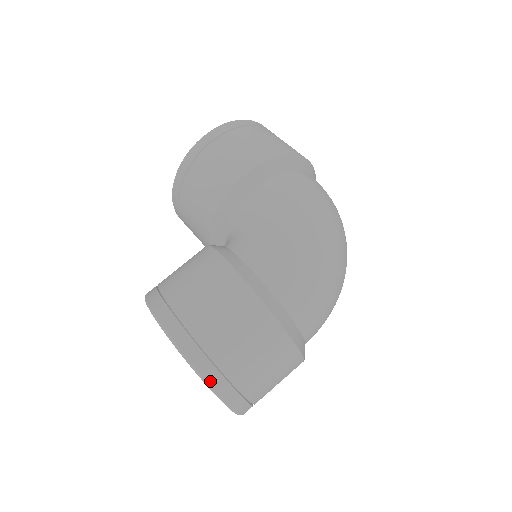
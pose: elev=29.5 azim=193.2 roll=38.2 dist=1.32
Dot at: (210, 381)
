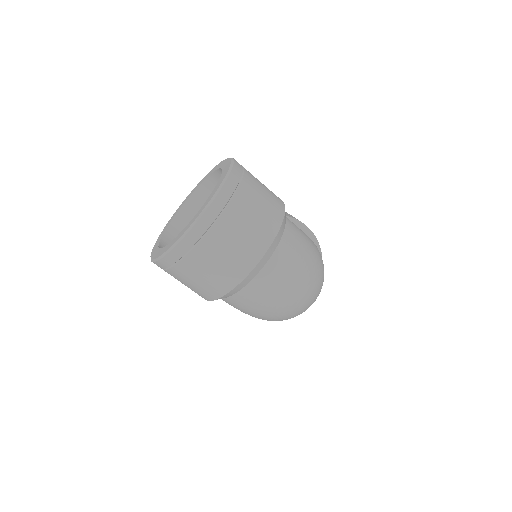
Dot at: (228, 181)
